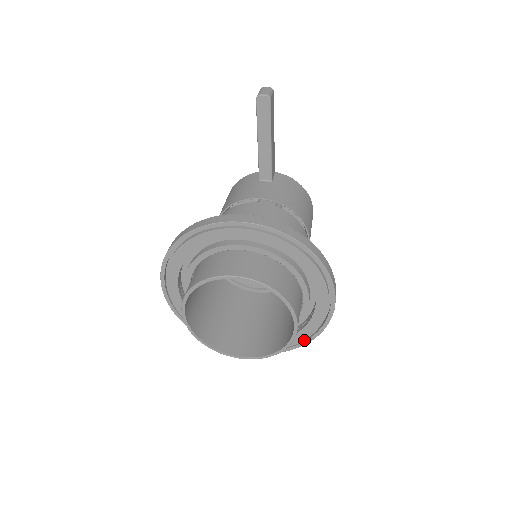
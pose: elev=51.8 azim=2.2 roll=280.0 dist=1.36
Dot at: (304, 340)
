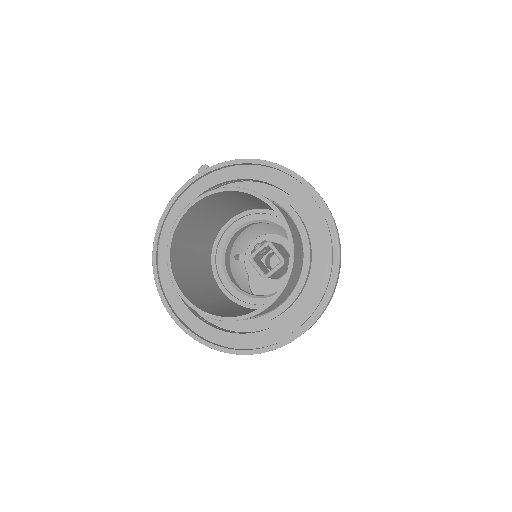
Dot at: (334, 265)
